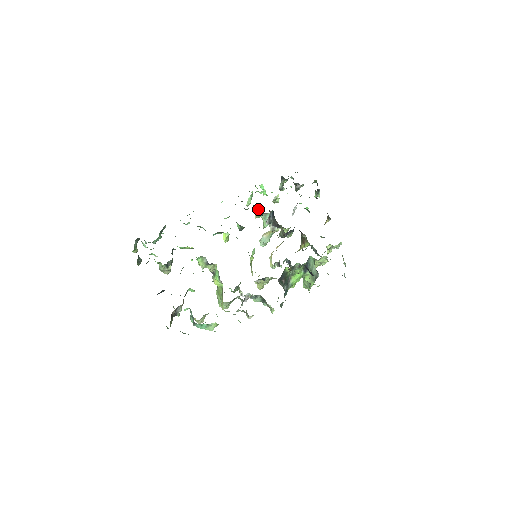
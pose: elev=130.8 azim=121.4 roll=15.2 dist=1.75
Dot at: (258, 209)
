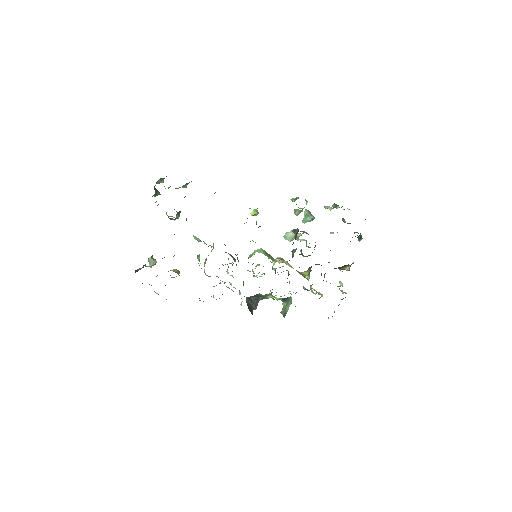
Dot at: (298, 210)
